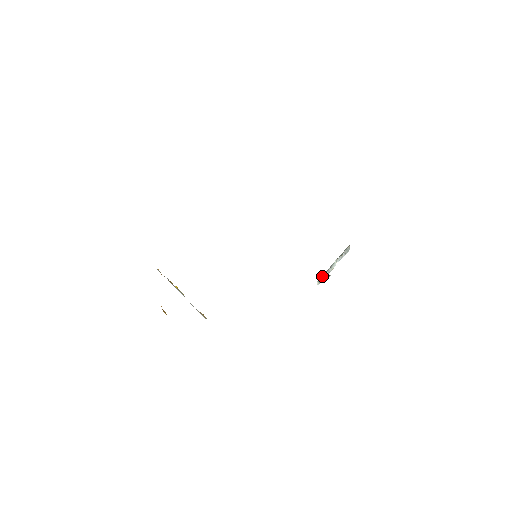
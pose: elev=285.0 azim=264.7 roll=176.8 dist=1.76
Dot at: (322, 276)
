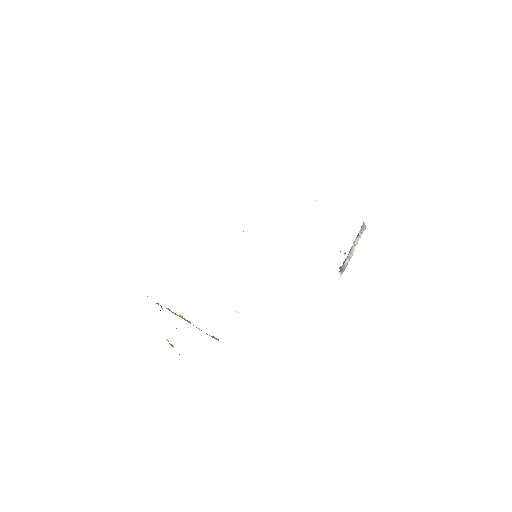
Dot at: occluded
